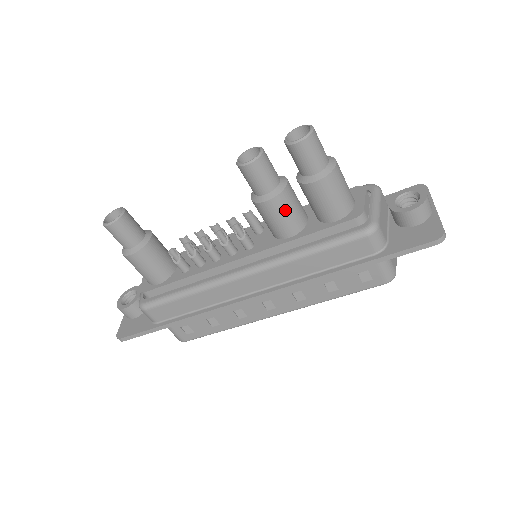
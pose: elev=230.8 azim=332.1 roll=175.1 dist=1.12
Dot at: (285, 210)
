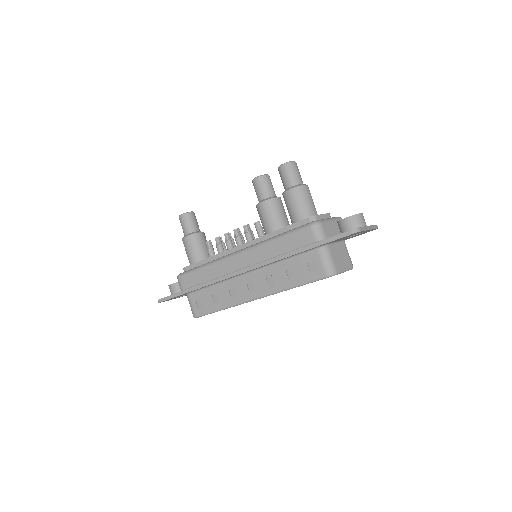
Dot at: (271, 211)
